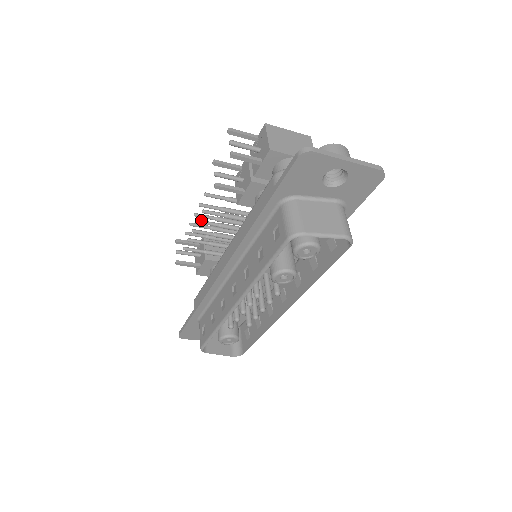
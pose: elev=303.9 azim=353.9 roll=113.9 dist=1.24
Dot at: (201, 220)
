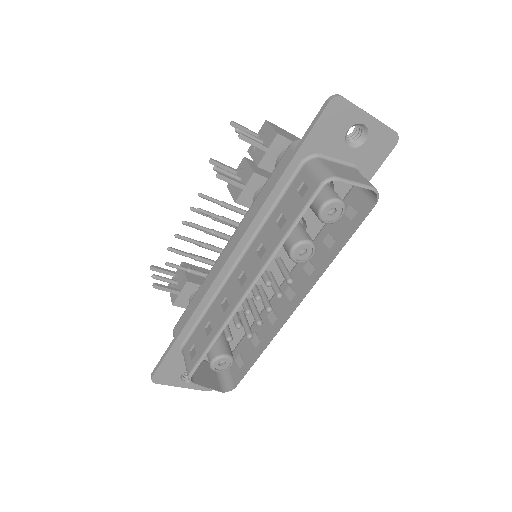
Dot at: (193, 223)
